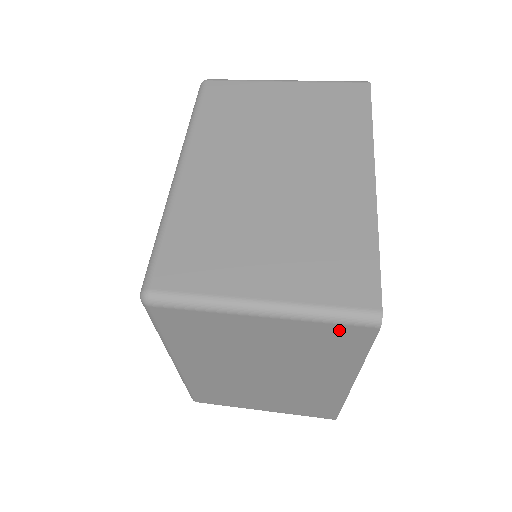
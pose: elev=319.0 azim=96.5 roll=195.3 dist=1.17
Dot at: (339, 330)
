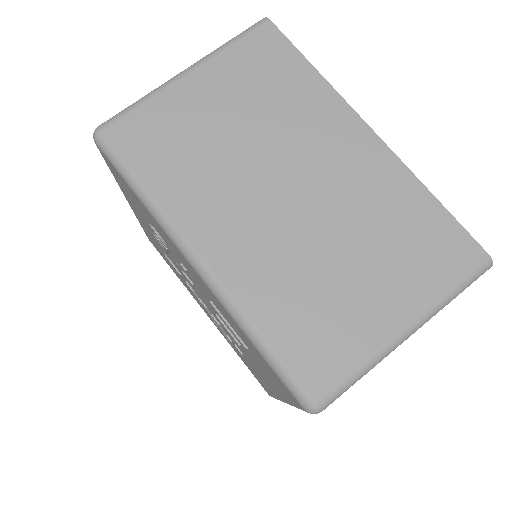
Dot at: occluded
